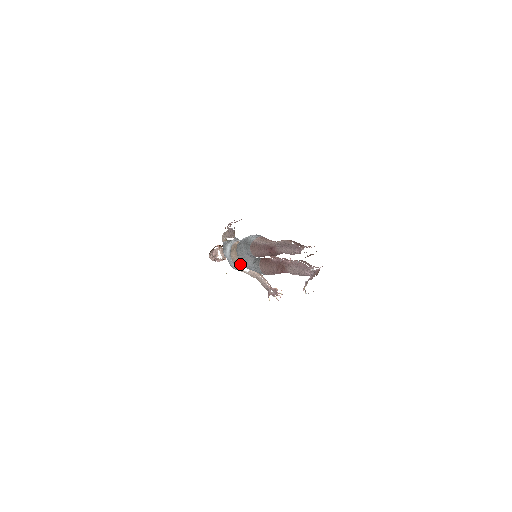
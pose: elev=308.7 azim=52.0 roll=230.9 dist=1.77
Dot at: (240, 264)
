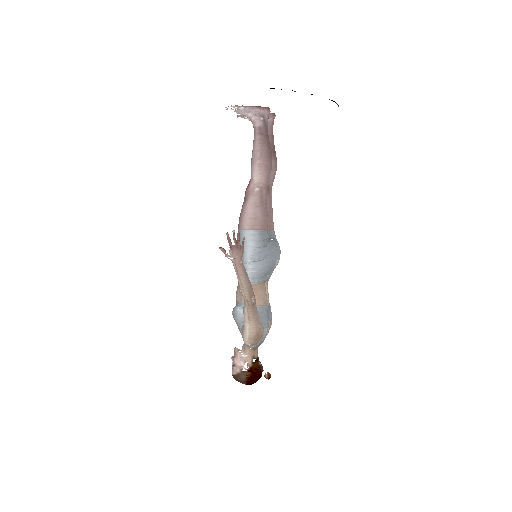
Dot at: (238, 286)
